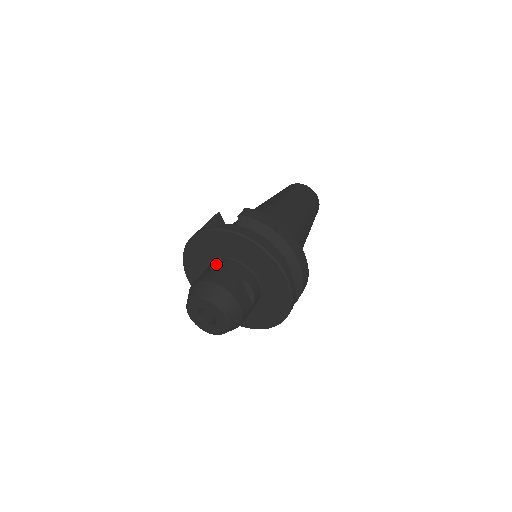
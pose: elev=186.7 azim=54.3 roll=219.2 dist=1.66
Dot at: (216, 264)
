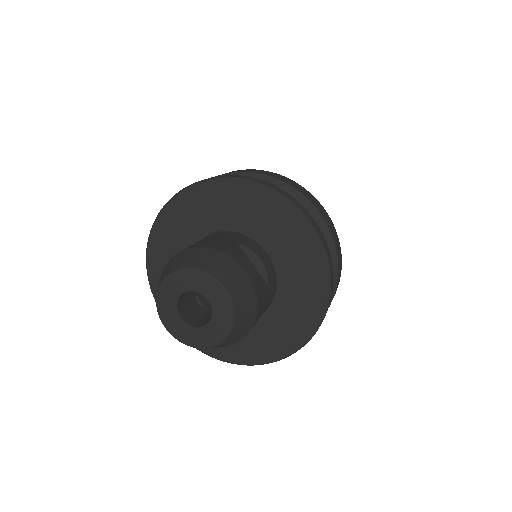
Dot at: occluded
